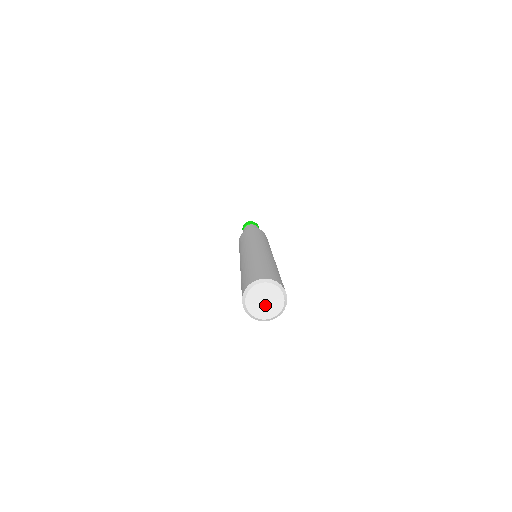
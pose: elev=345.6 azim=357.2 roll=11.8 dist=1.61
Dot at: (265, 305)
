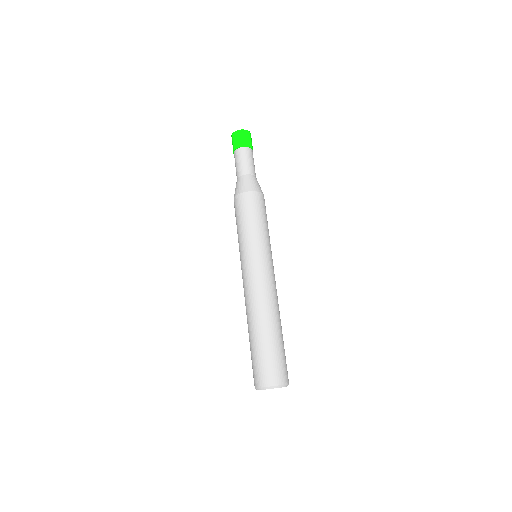
Dot at: occluded
